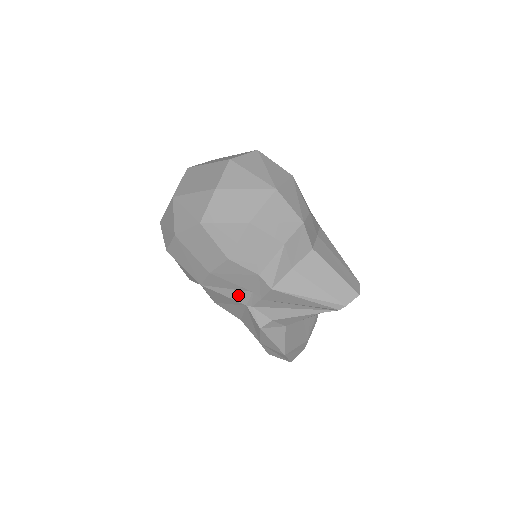
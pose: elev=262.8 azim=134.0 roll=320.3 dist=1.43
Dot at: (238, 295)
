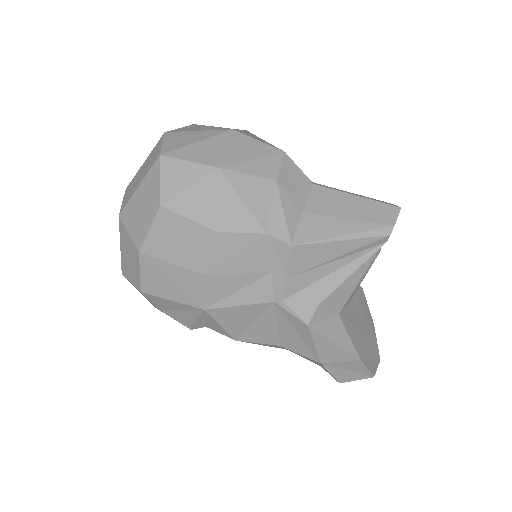
Dot at: (256, 292)
